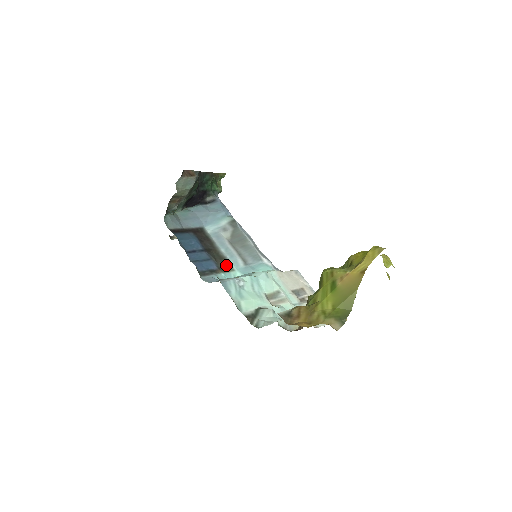
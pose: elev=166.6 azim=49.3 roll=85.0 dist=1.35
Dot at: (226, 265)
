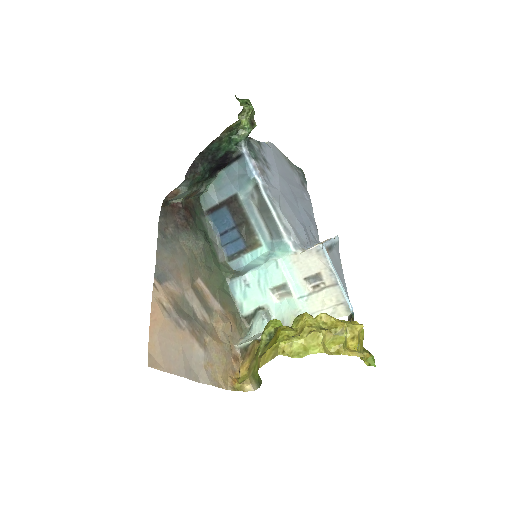
Dot at: (255, 240)
